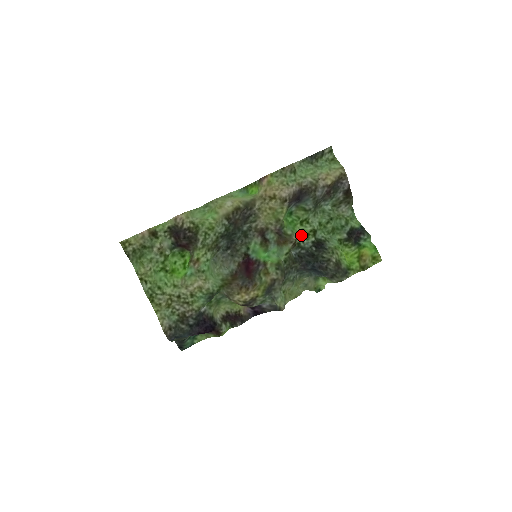
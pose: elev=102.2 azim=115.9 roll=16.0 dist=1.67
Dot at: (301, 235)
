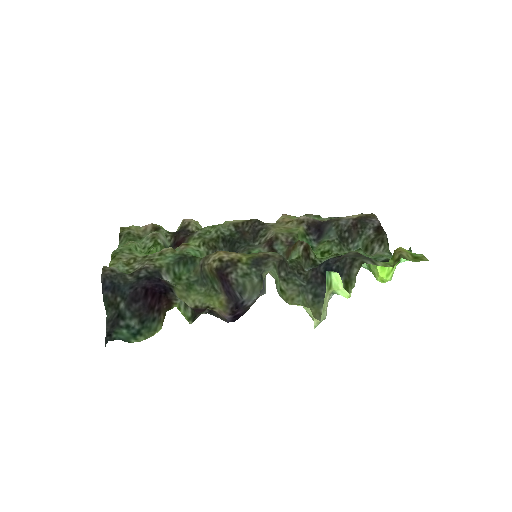
Dot at: (319, 258)
